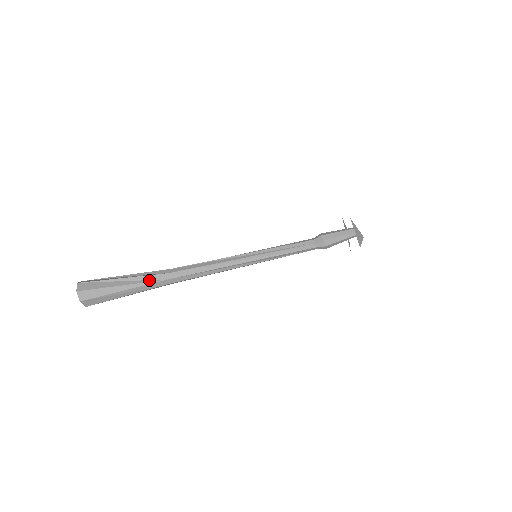
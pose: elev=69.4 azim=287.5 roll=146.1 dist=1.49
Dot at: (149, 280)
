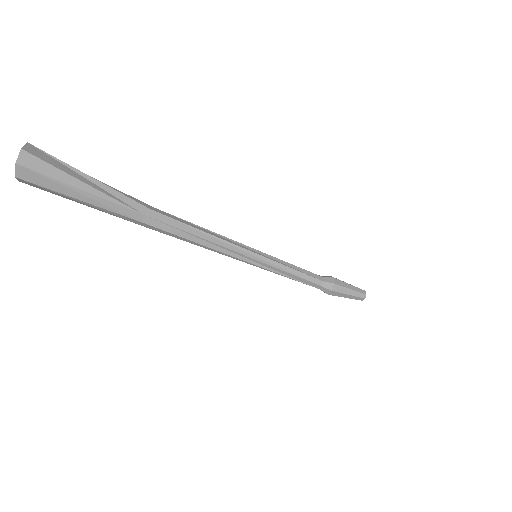
Dot at: (122, 200)
